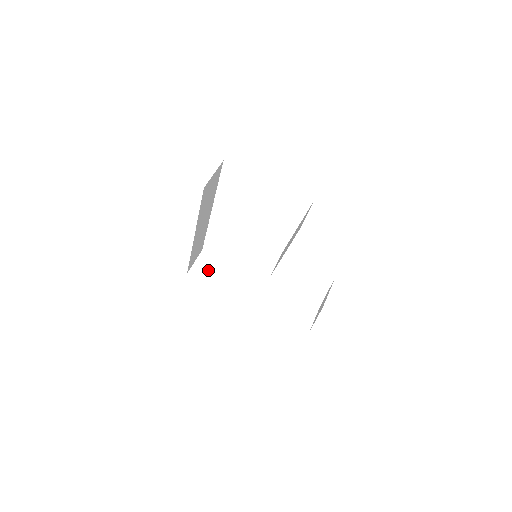
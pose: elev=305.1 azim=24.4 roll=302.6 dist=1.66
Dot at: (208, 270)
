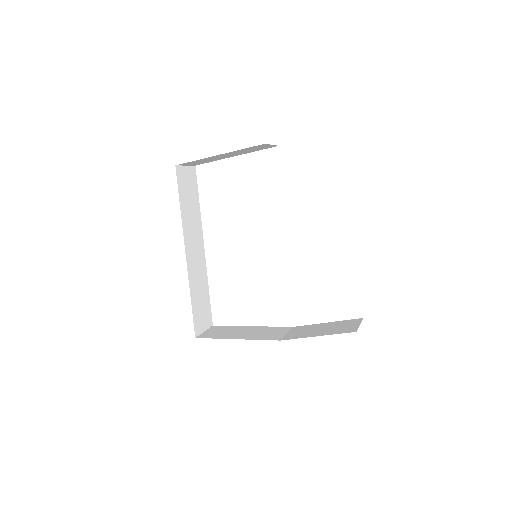
Dot at: (220, 332)
